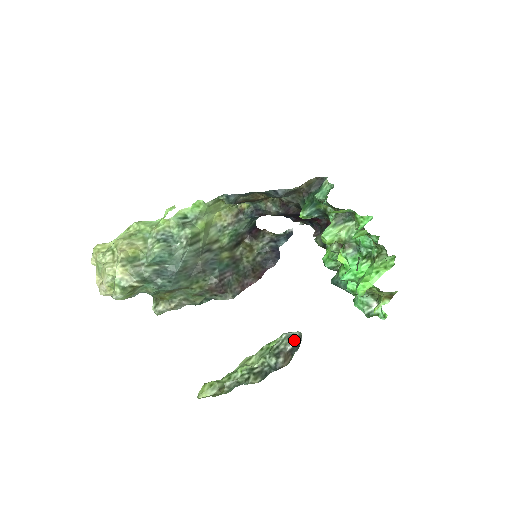
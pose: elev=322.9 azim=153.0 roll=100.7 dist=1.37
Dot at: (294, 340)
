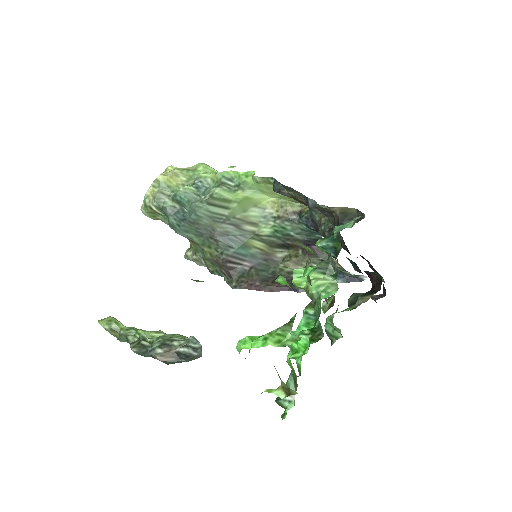
Dot at: (187, 347)
